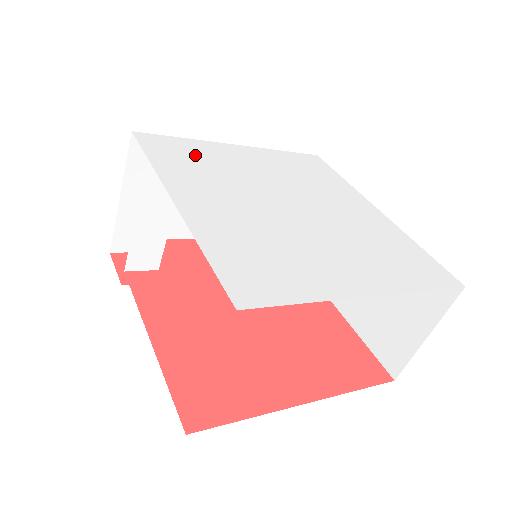
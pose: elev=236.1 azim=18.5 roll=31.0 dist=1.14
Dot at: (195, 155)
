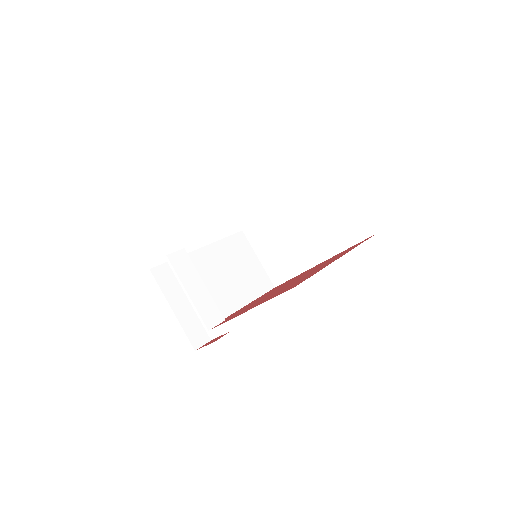
Dot at: occluded
